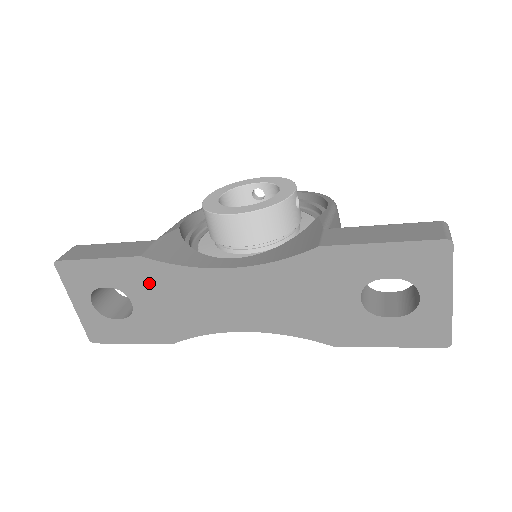
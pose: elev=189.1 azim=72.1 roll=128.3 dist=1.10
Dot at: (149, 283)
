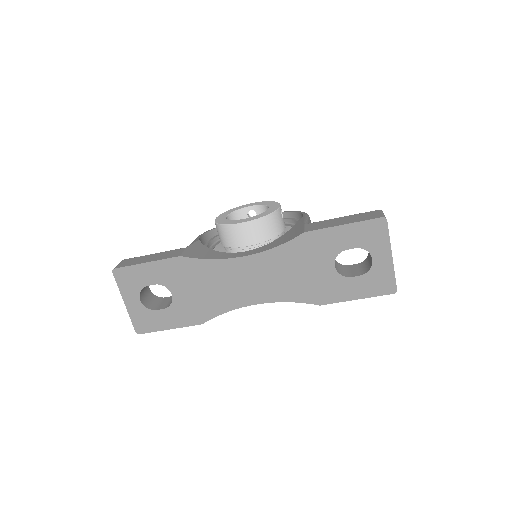
Dot at: (186, 276)
